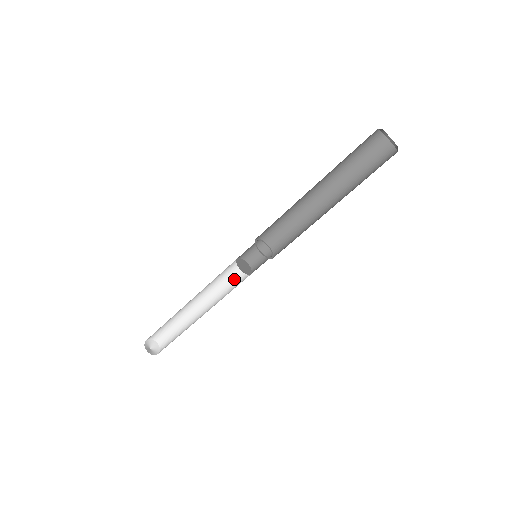
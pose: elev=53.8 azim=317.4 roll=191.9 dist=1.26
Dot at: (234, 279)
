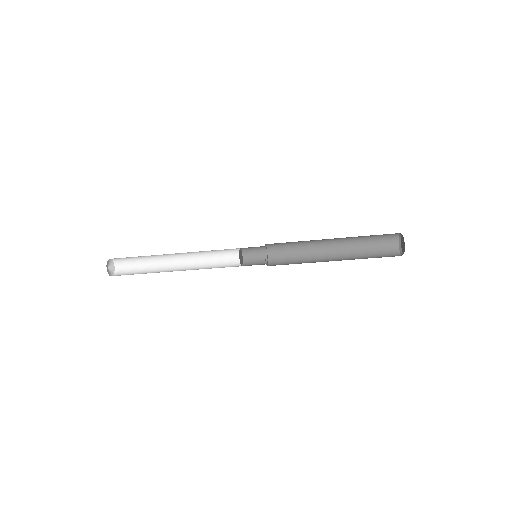
Dot at: (223, 260)
